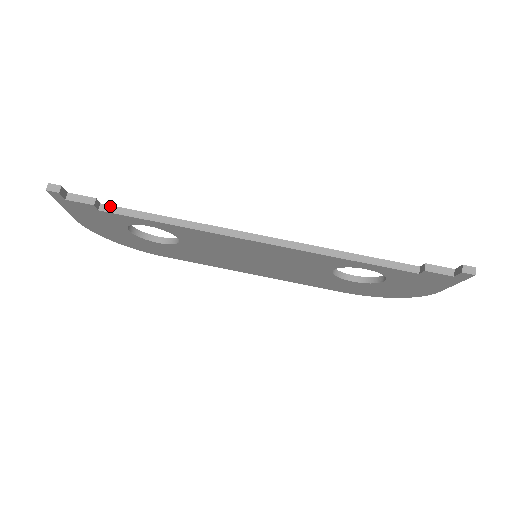
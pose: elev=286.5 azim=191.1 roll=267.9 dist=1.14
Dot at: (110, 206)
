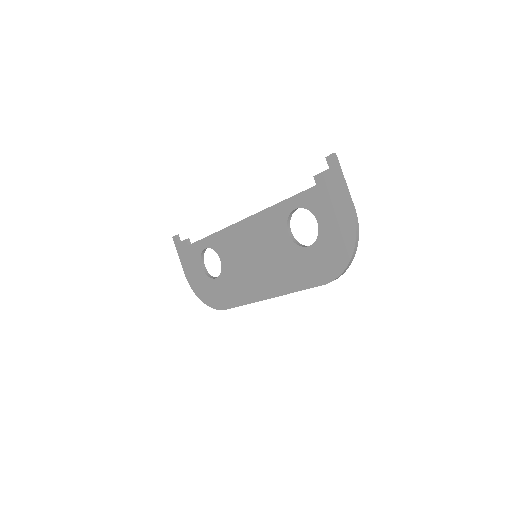
Dot at: occluded
